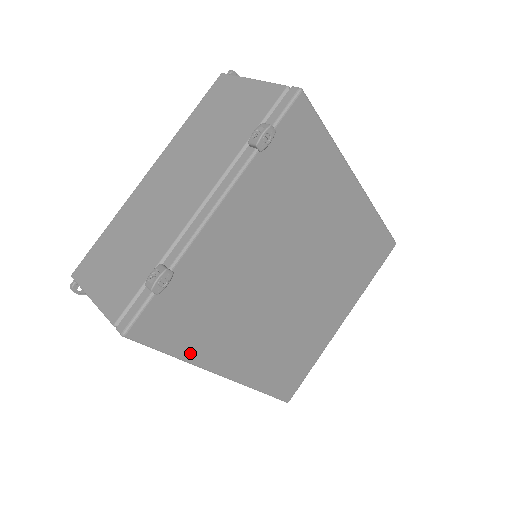
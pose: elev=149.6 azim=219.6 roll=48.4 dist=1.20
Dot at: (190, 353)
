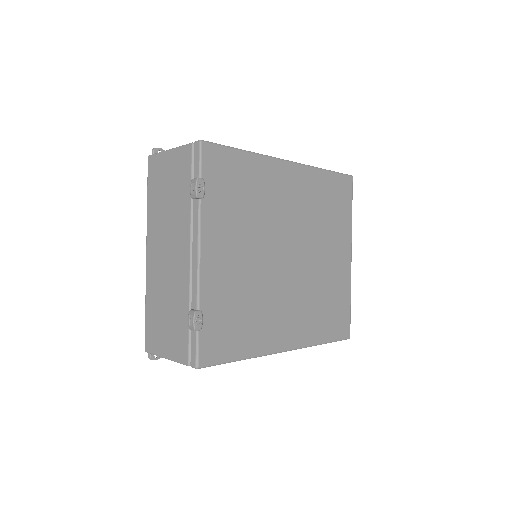
Dot at: (250, 351)
